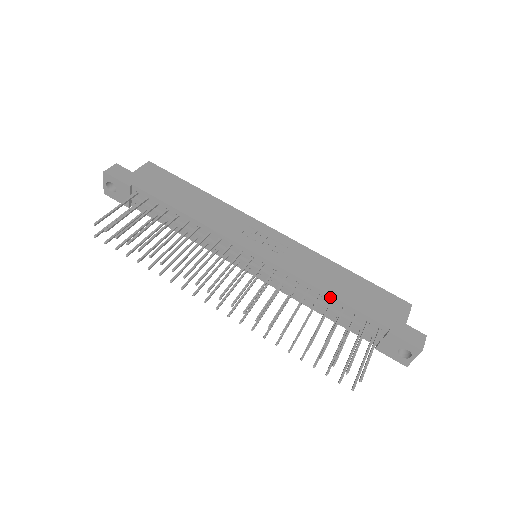
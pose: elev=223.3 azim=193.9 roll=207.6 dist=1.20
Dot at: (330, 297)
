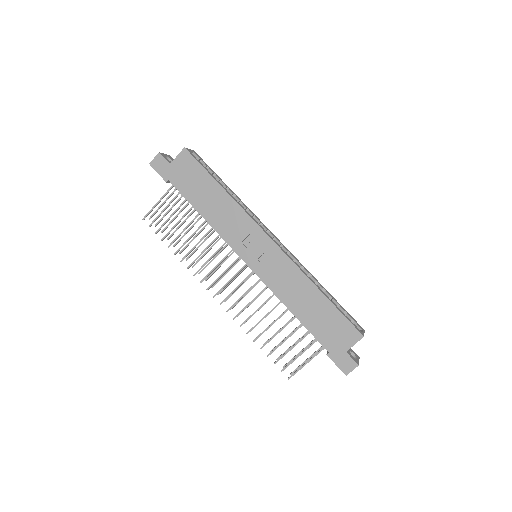
Dot at: (294, 314)
